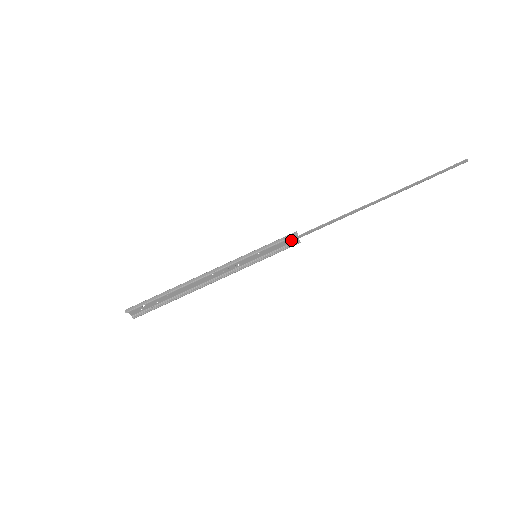
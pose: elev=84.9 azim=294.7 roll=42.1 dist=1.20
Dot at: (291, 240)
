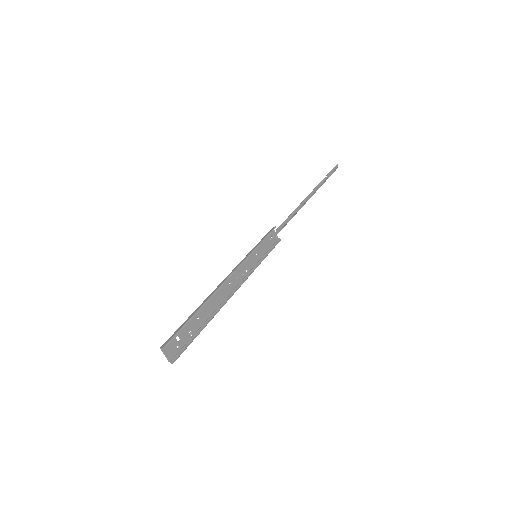
Dot at: (273, 239)
